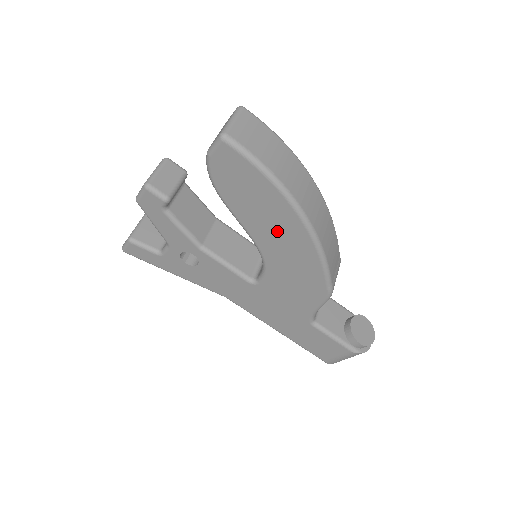
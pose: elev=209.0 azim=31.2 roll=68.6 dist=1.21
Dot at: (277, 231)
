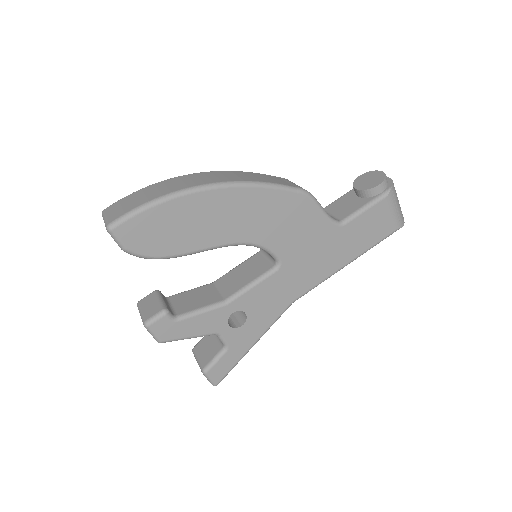
Dot at: (220, 217)
